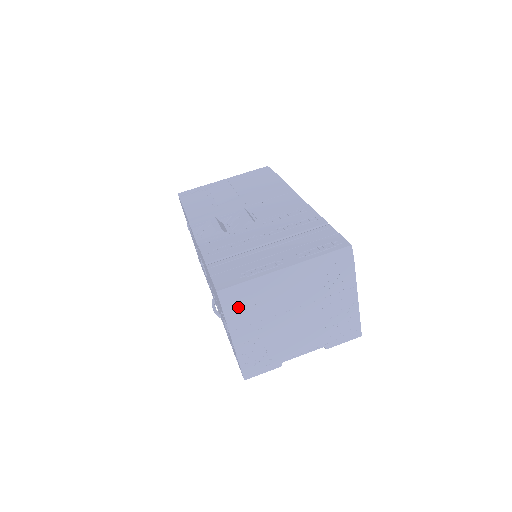
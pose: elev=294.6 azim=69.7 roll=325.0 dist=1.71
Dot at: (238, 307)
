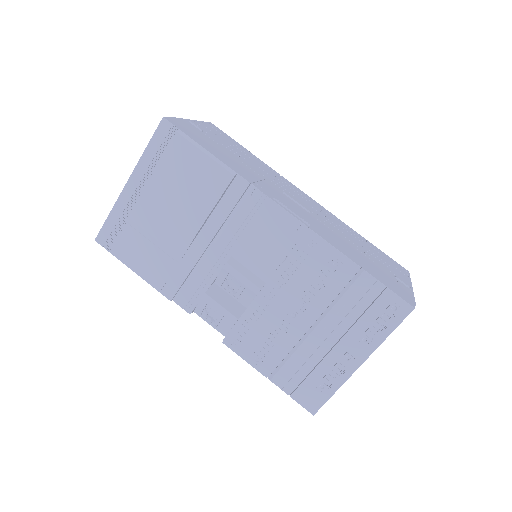
Dot at: occluded
